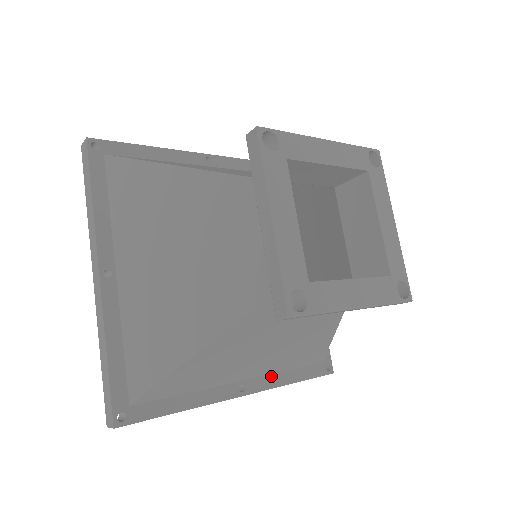
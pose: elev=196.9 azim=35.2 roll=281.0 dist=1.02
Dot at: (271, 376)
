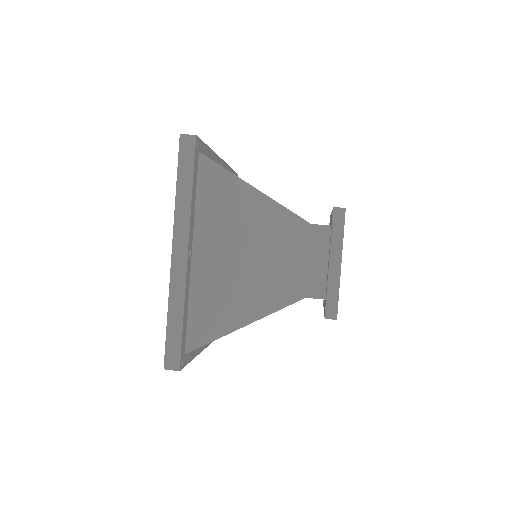
Dot at: occluded
